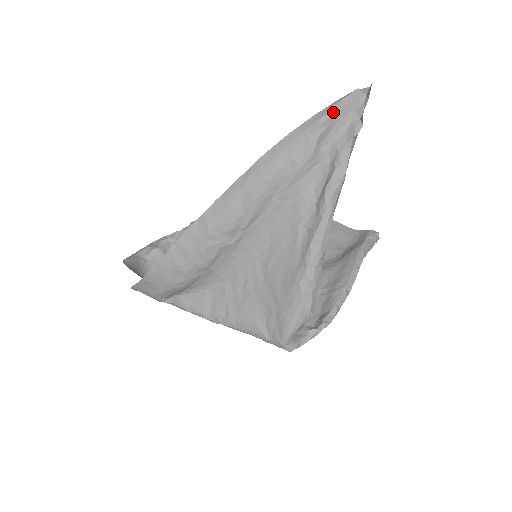
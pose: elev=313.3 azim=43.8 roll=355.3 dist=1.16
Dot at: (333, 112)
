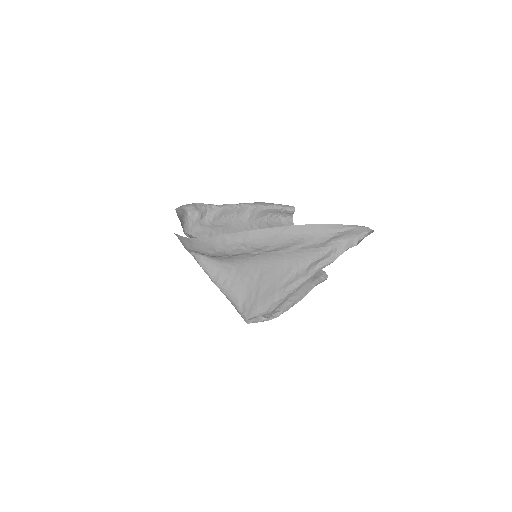
Dot at: (348, 230)
